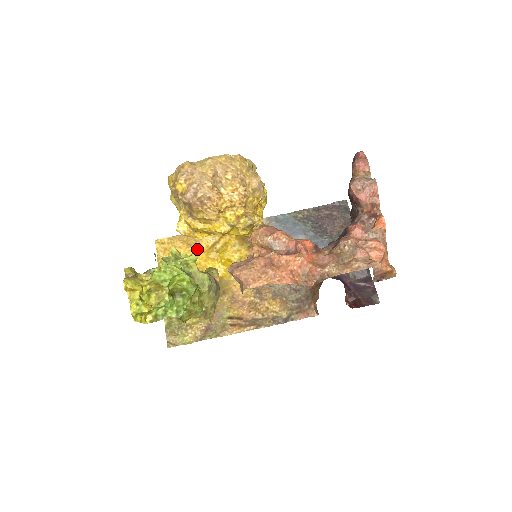
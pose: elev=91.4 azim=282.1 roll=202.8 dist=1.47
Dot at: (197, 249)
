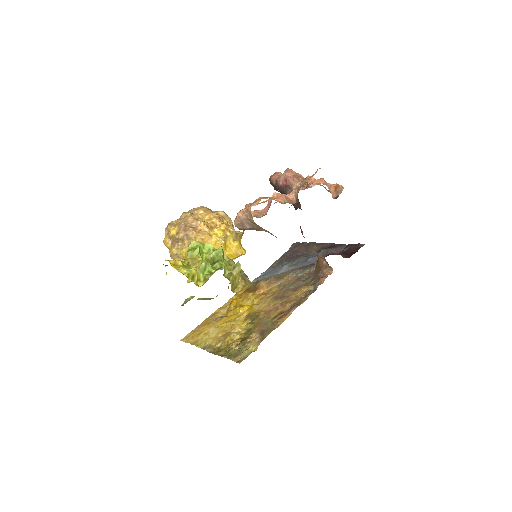
Dot at: (217, 320)
